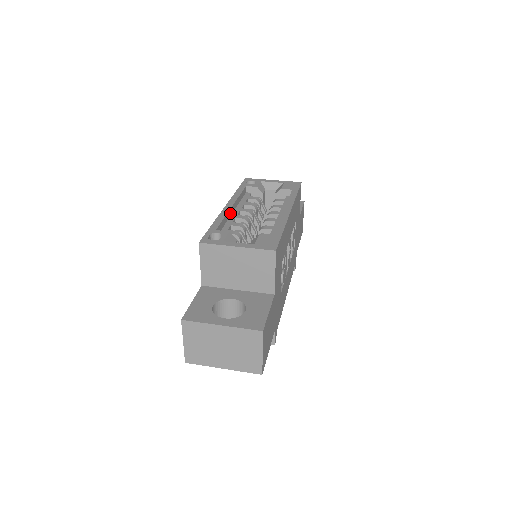
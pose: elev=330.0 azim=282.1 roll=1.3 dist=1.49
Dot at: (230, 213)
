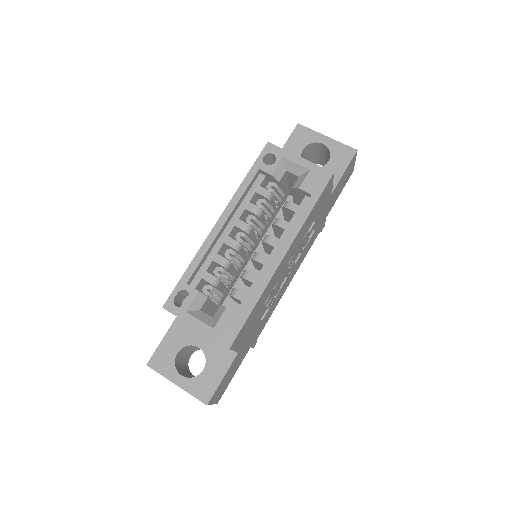
Dot at: (219, 235)
